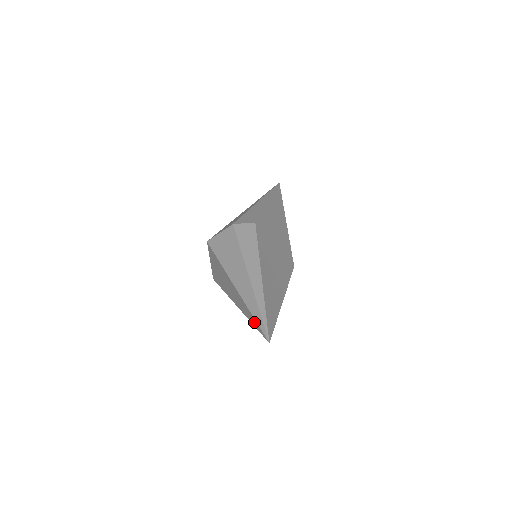
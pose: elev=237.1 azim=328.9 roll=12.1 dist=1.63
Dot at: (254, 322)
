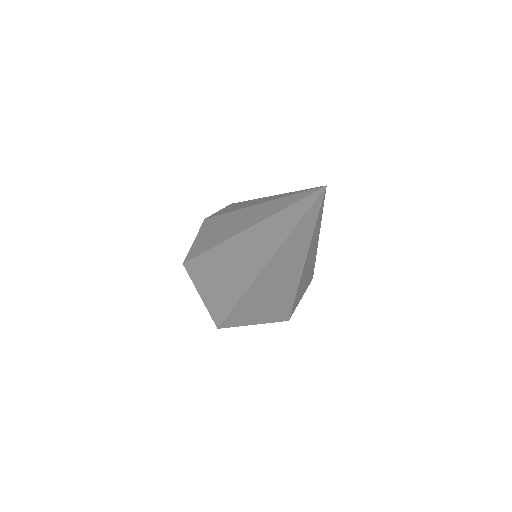
Dot at: (290, 216)
